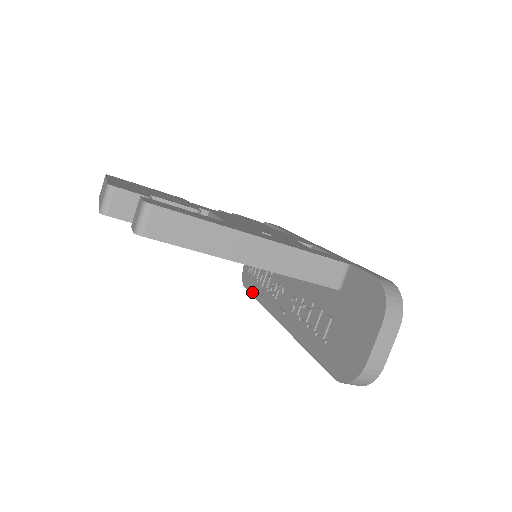
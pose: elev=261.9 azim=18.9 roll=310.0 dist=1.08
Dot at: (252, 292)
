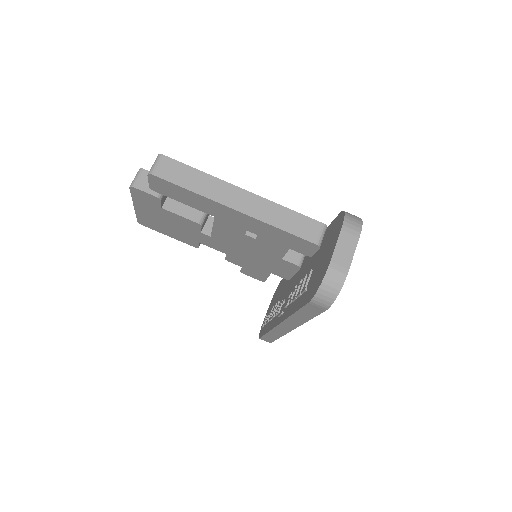
Dot at: (264, 333)
